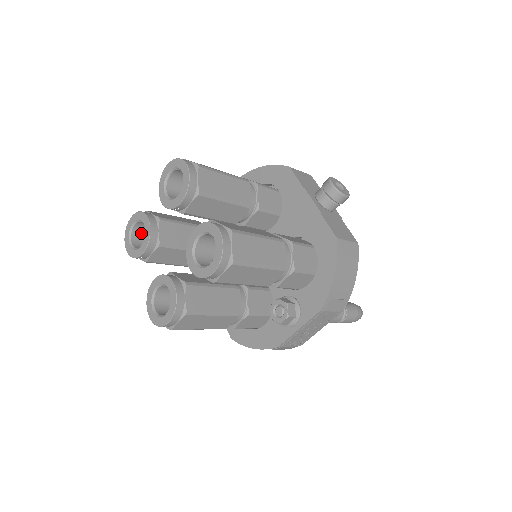
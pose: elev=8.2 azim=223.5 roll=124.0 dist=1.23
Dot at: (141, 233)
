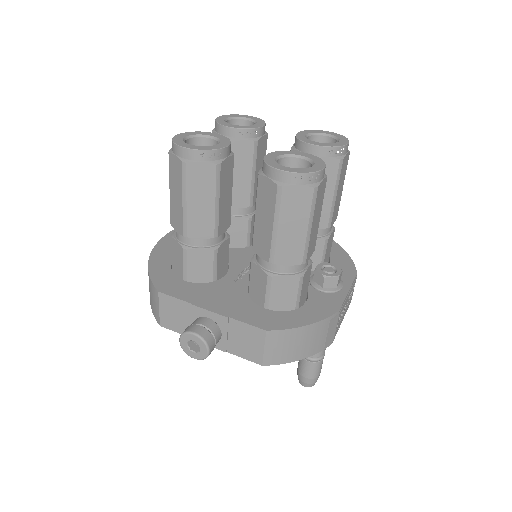
Dot at: occluded
